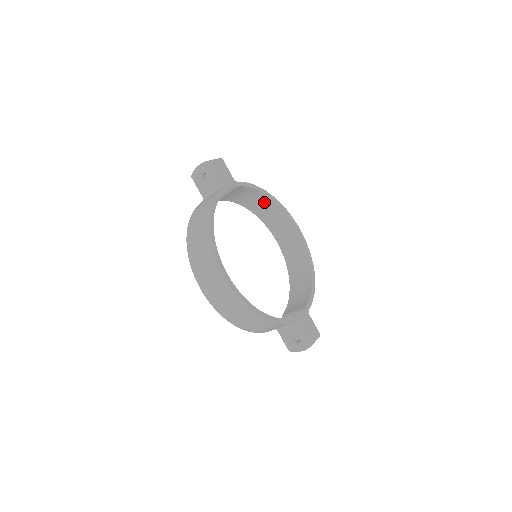
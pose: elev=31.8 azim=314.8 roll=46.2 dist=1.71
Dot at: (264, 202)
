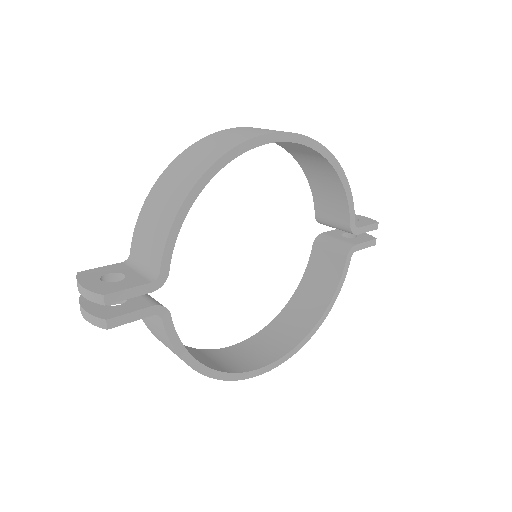
Dot at: occluded
